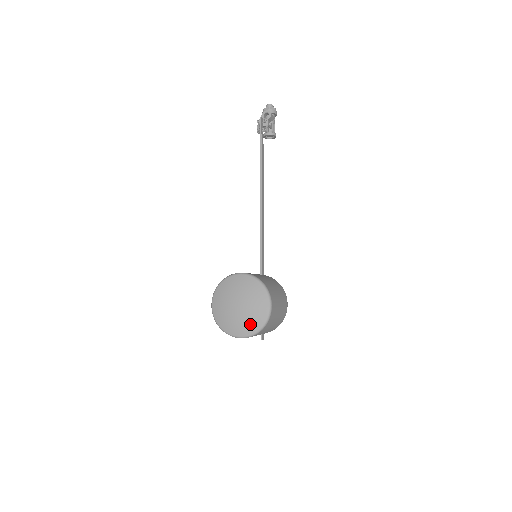
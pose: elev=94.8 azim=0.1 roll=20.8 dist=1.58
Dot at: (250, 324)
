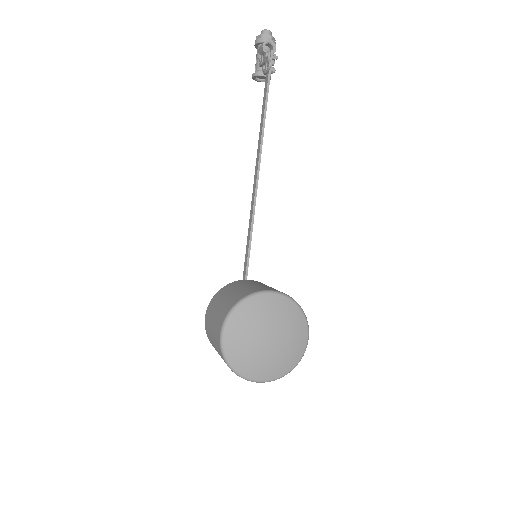
Dot at: (281, 365)
